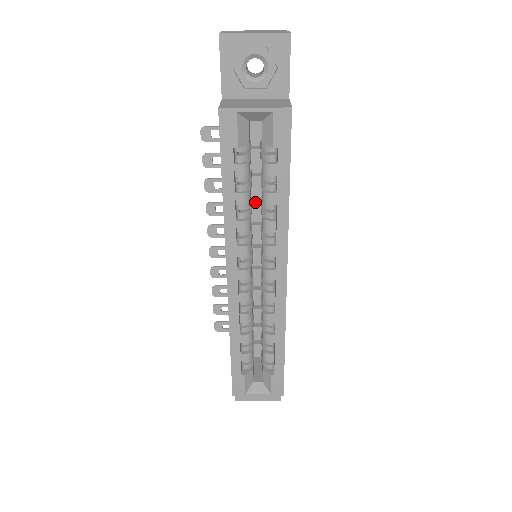
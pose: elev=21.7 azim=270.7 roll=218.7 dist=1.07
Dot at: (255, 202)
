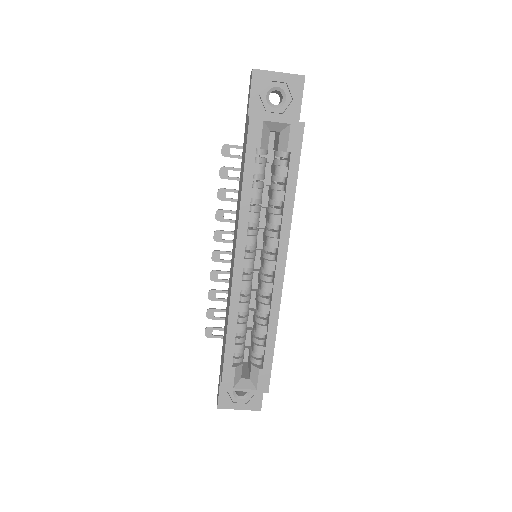
Dot at: (261, 208)
